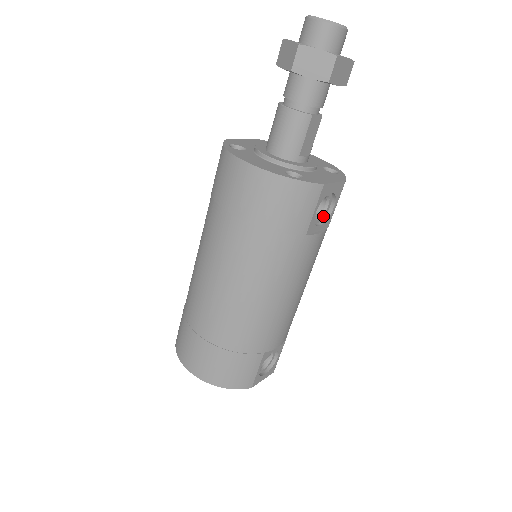
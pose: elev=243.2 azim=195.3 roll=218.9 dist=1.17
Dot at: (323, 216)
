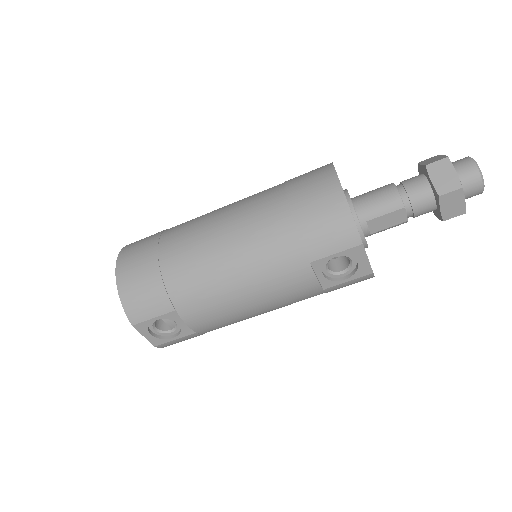
Dot at: (332, 276)
